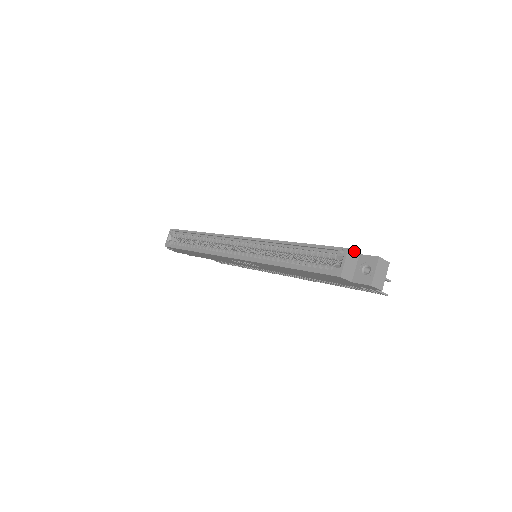
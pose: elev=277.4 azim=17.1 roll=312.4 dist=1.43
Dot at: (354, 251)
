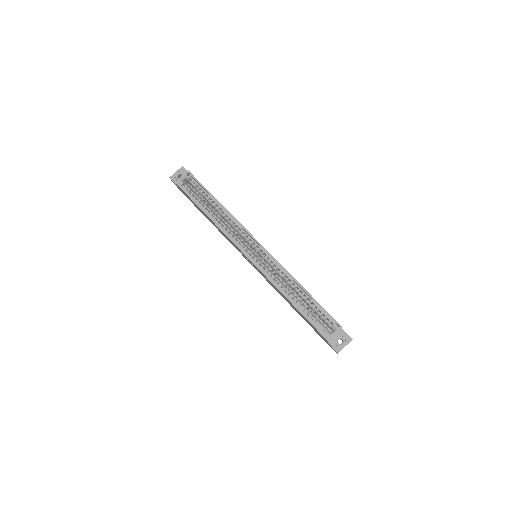
Dot at: occluded
